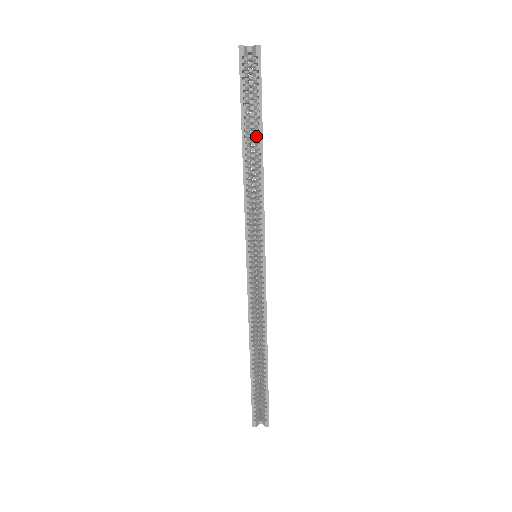
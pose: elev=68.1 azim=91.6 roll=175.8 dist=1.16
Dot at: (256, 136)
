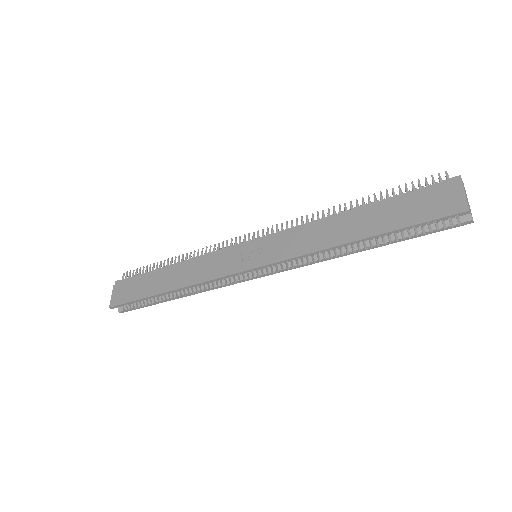
Dot at: (376, 238)
